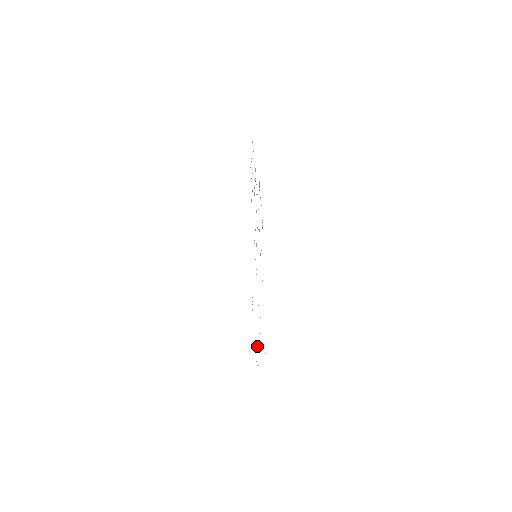
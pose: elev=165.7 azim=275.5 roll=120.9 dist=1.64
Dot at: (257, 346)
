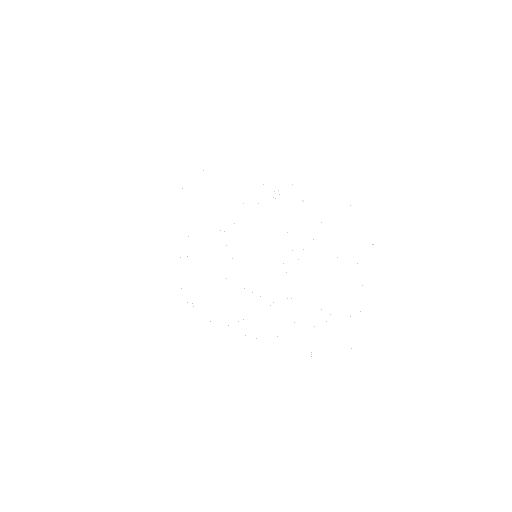
Dot at: occluded
